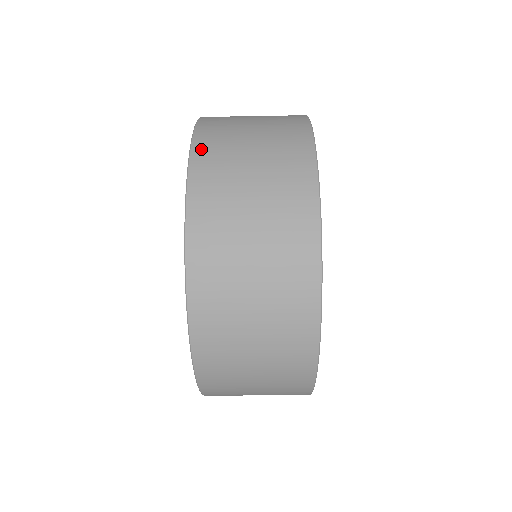
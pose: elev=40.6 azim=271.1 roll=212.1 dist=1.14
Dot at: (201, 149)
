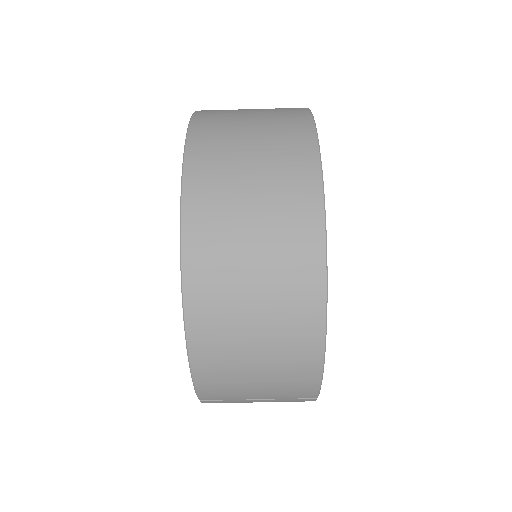
Dot at: occluded
